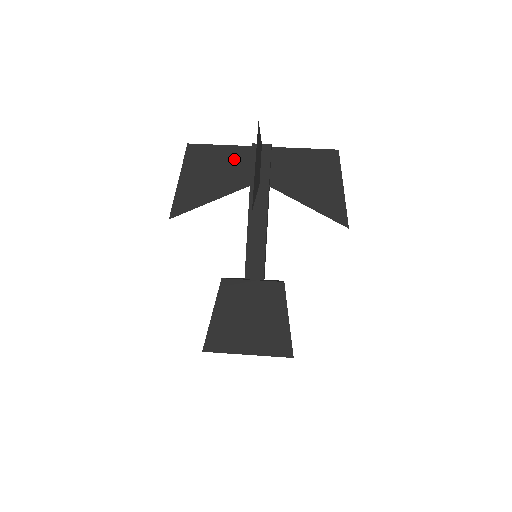
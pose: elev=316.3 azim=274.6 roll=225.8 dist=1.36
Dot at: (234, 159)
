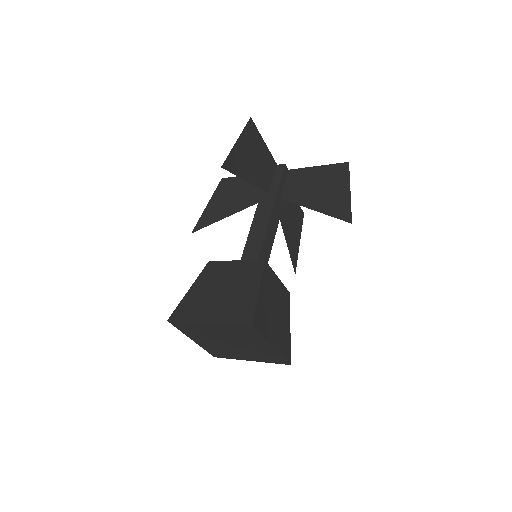
Dot at: occluded
